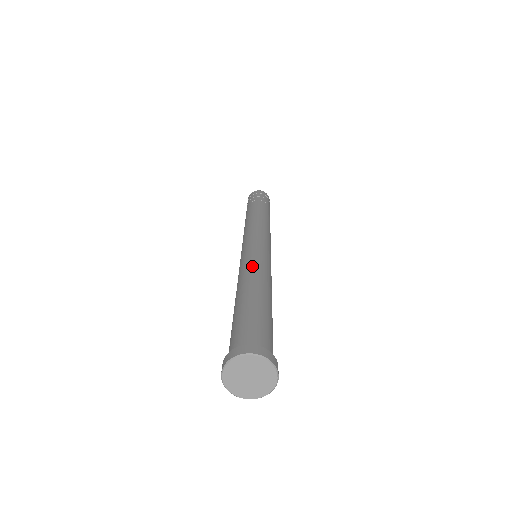
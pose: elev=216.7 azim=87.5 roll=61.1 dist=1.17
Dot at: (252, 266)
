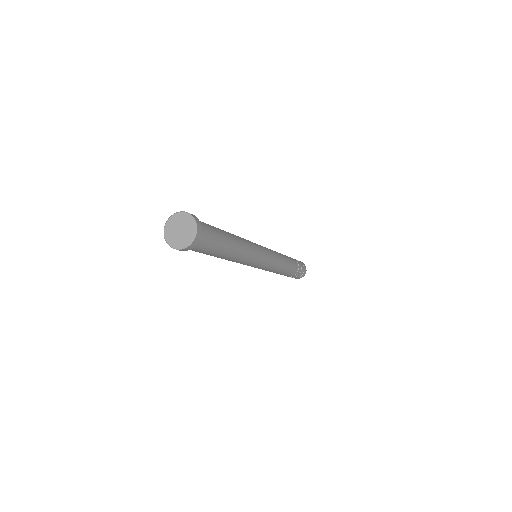
Dot at: occluded
